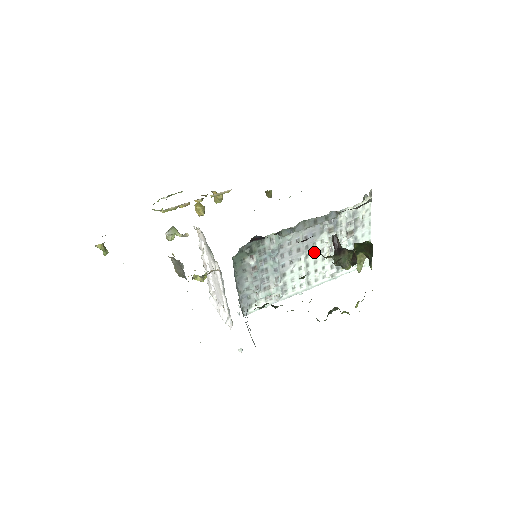
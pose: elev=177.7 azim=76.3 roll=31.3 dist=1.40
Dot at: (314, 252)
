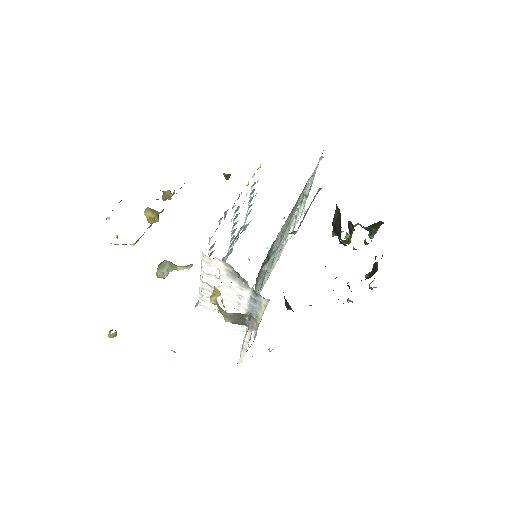
Dot at: occluded
